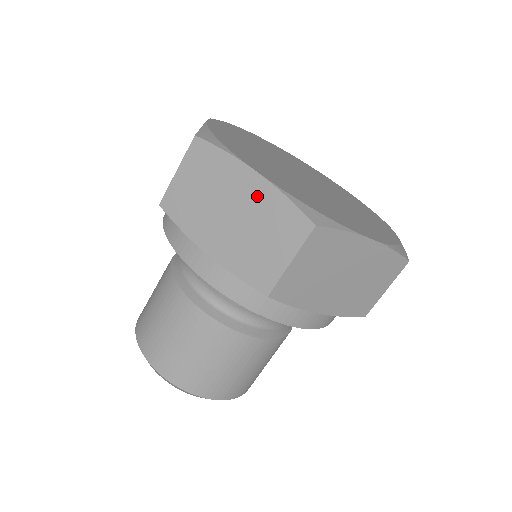
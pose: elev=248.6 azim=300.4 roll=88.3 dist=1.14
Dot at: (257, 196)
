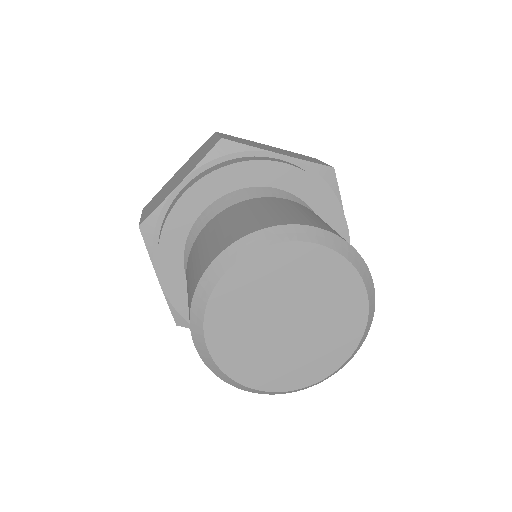
Dot at: (185, 165)
